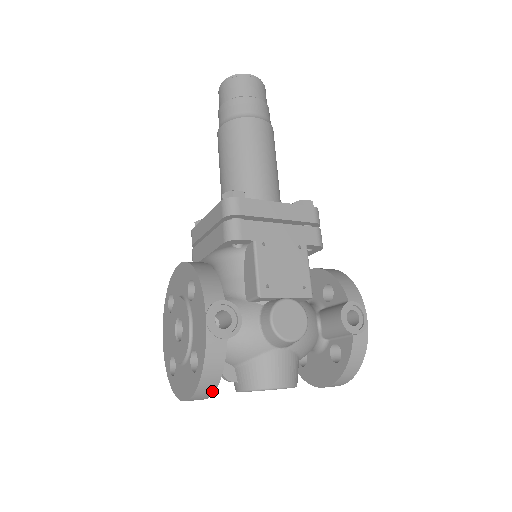
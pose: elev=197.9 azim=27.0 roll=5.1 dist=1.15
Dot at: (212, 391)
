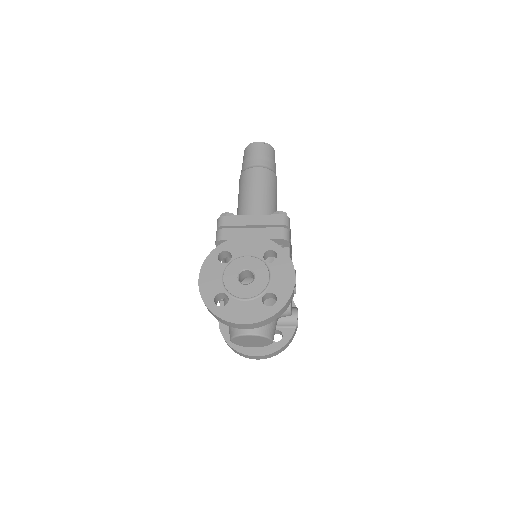
Dot at: (268, 323)
